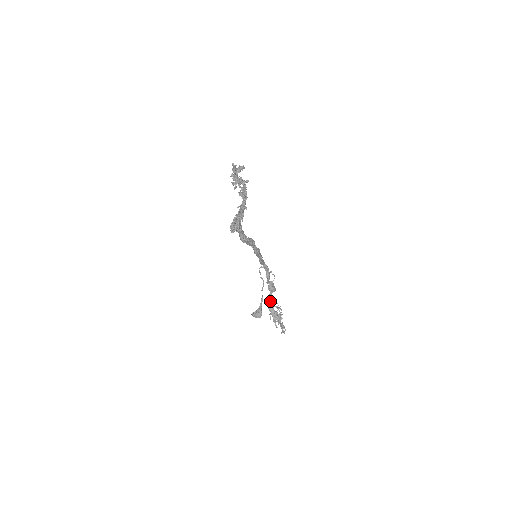
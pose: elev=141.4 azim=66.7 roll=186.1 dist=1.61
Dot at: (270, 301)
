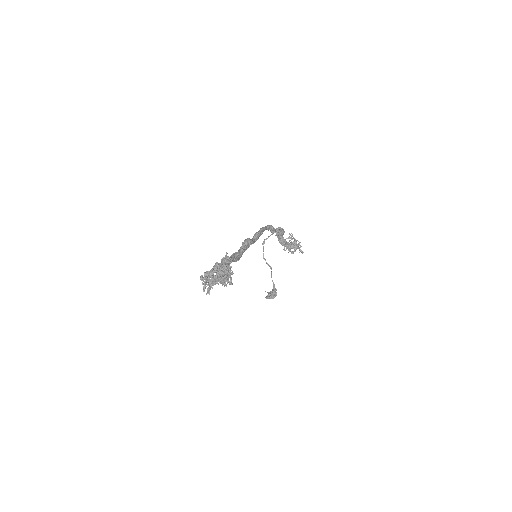
Dot at: (280, 238)
